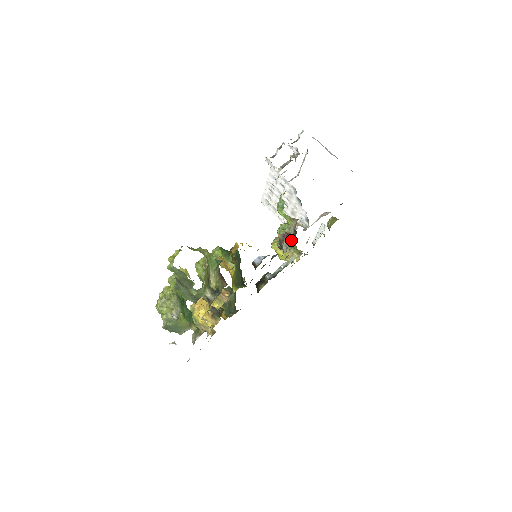
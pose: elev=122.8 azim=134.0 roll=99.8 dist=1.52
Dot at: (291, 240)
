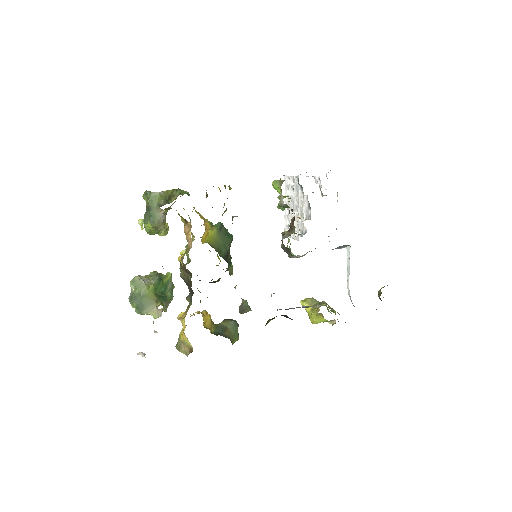
Dot at: (293, 232)
